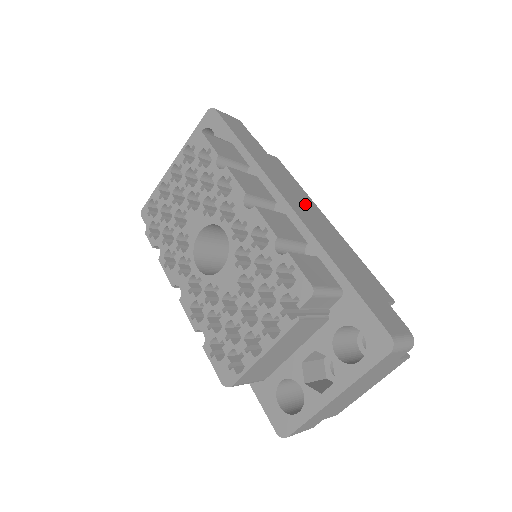
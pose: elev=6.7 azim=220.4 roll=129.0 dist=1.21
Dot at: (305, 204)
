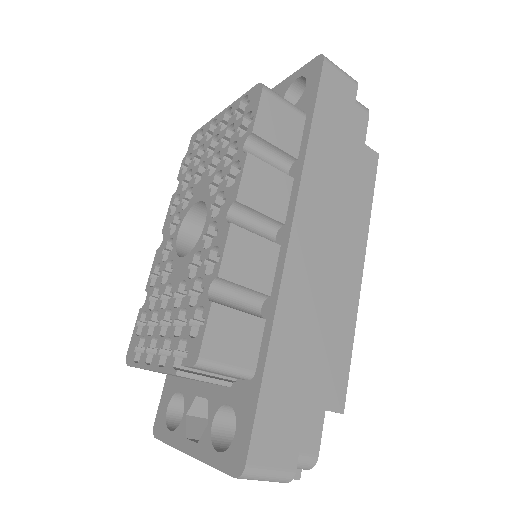
Dot at: (327, 243)
